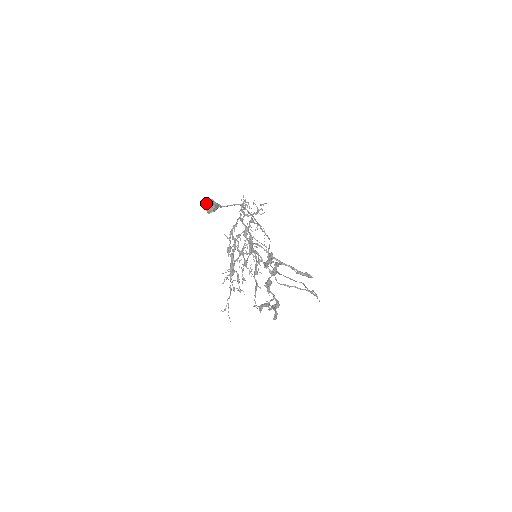
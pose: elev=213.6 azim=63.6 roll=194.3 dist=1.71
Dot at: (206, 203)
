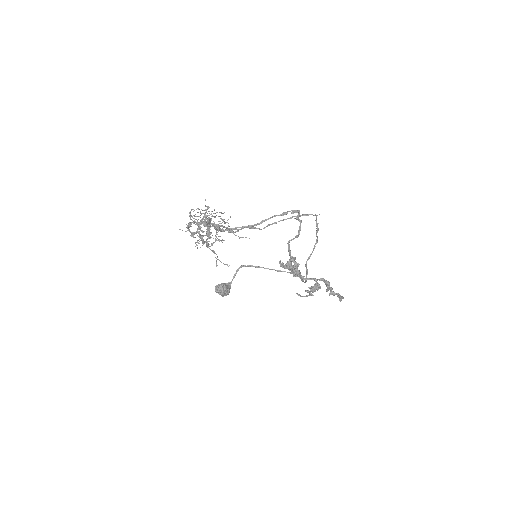
Dot at: occluded
